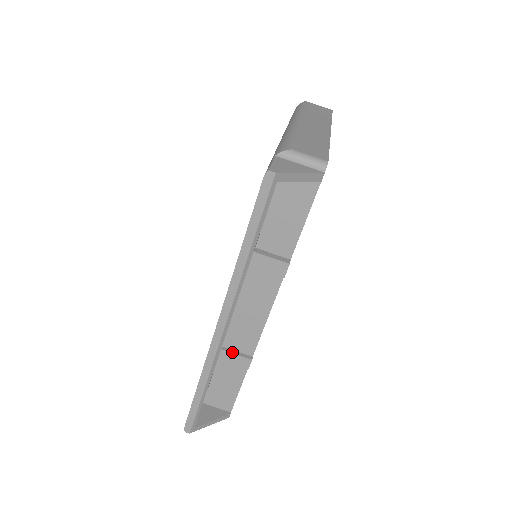
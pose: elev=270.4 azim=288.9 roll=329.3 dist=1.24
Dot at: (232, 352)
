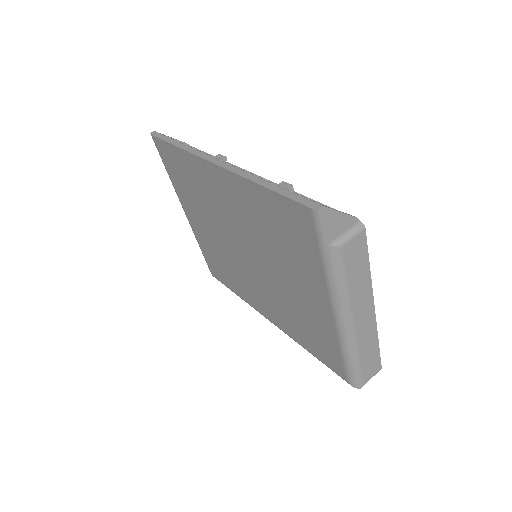
Dot at: occluded
